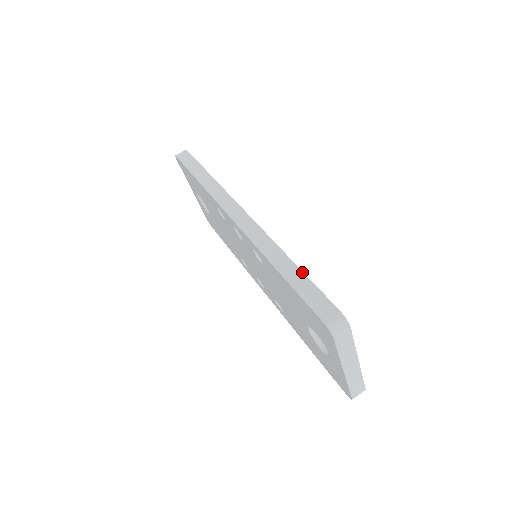
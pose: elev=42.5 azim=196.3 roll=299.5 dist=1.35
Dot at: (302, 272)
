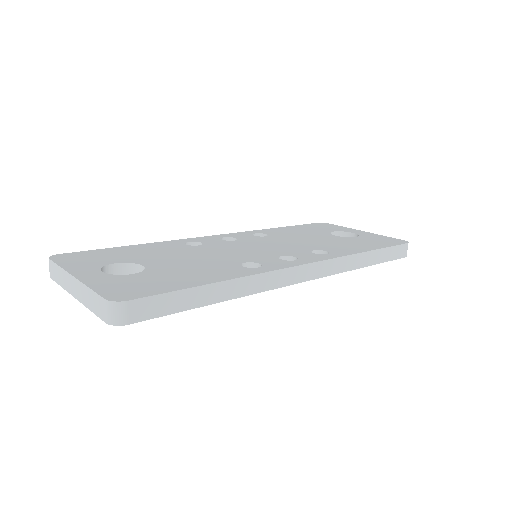
Dot at: (379, 250)
